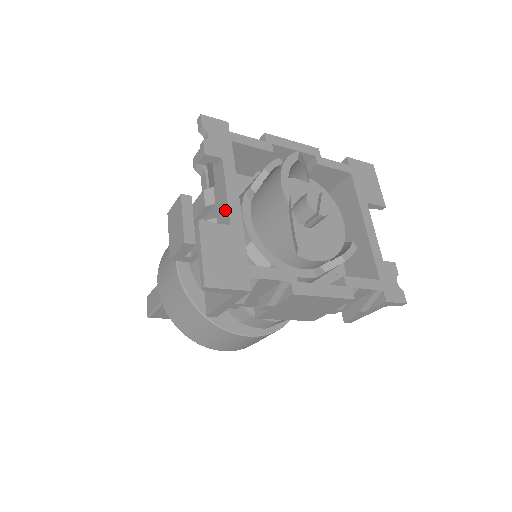
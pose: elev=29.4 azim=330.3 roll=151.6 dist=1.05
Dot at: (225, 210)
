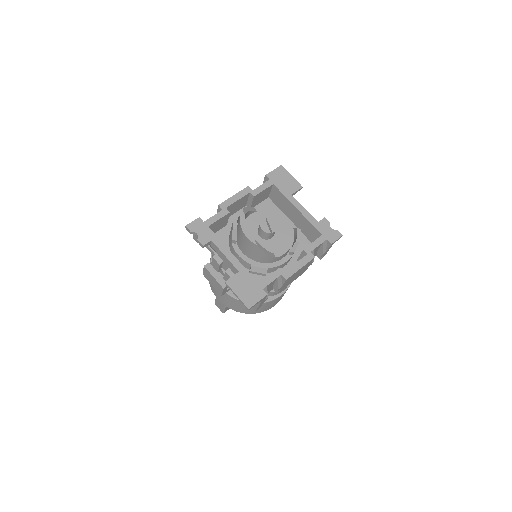
Dot at: (231, 265)
